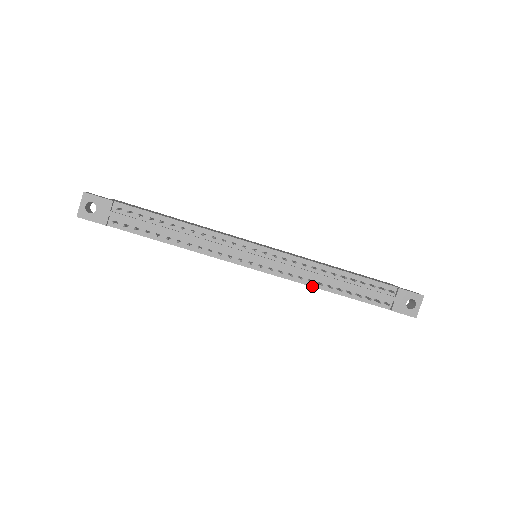
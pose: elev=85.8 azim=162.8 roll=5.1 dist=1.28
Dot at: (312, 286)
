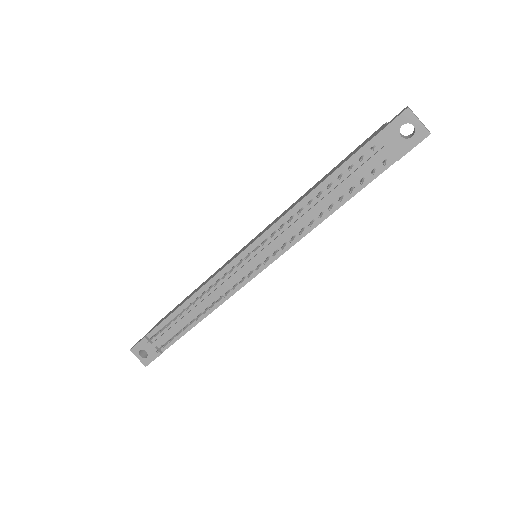
Dot at: (311, 230)
